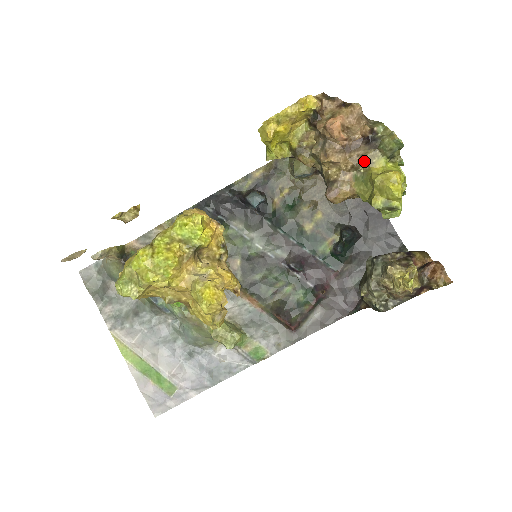
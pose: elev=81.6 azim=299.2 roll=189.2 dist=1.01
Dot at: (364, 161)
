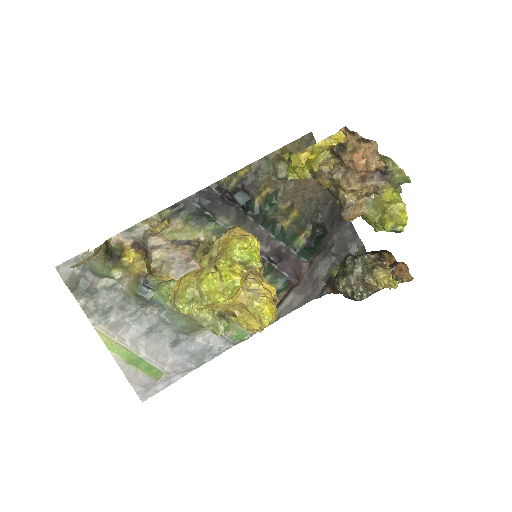
Dot at: (376, 190)
